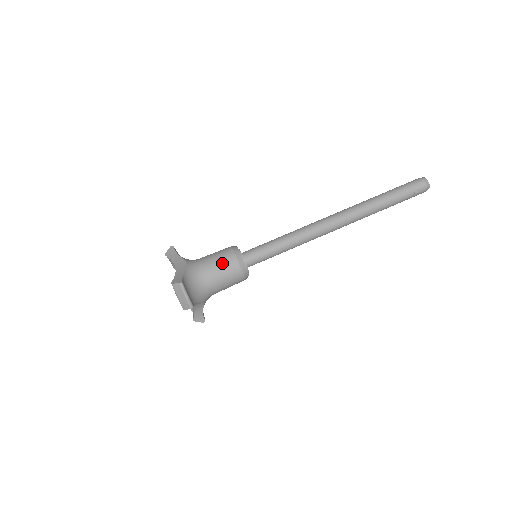
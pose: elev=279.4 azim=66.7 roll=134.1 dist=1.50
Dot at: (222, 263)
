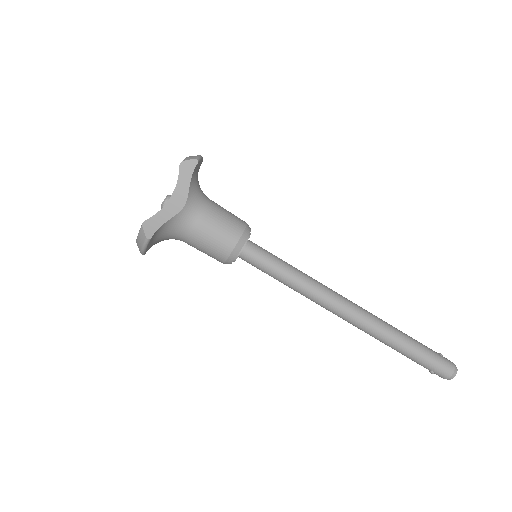
Dot at: (213, 244)
